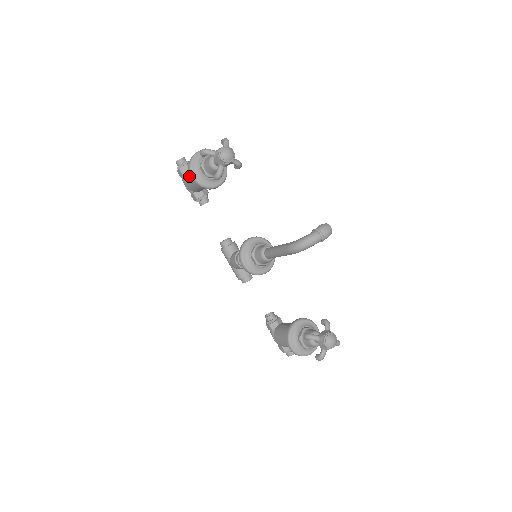
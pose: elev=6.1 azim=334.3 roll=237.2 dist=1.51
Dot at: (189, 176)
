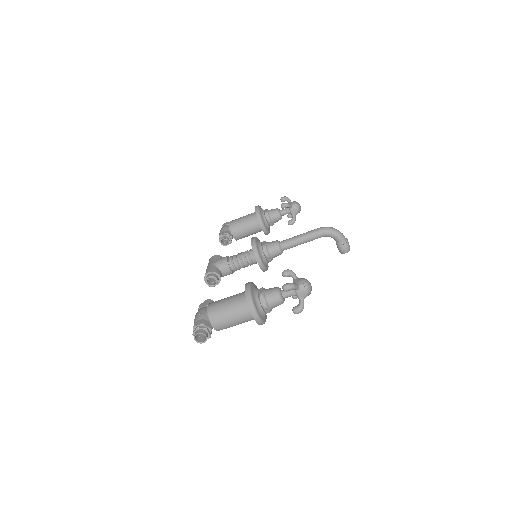
Dot at: (244, 216)
